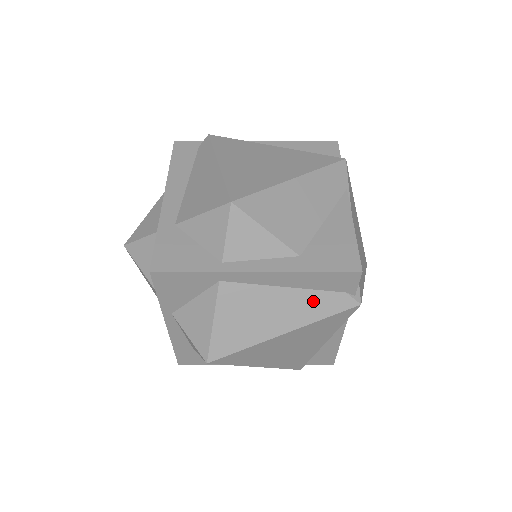
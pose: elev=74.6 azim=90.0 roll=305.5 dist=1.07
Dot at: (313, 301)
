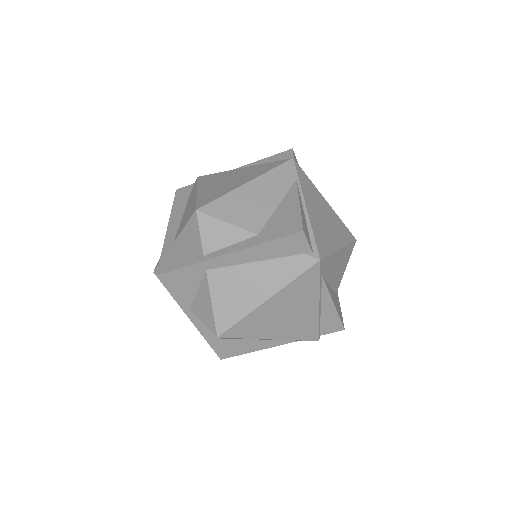
Dot at: (281, 267)
